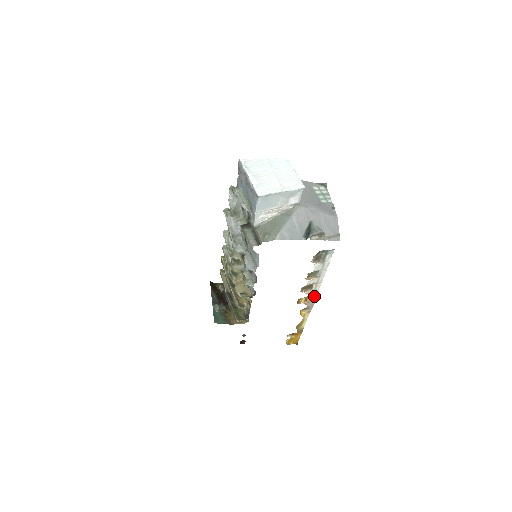
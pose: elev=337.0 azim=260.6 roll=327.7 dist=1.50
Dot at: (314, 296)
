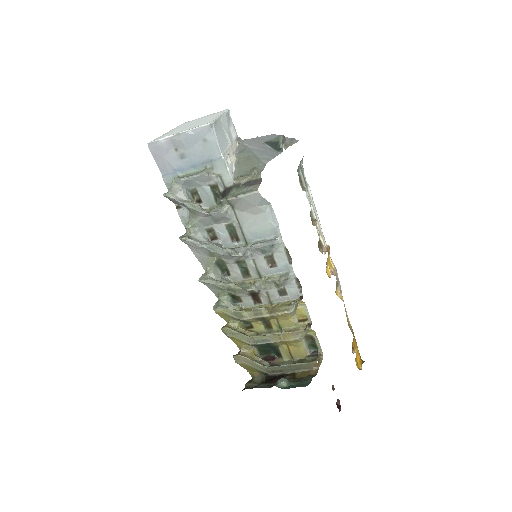
Dot at: (330, 257)
